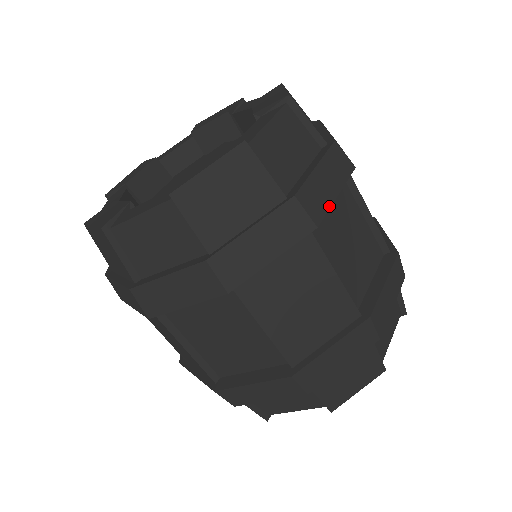
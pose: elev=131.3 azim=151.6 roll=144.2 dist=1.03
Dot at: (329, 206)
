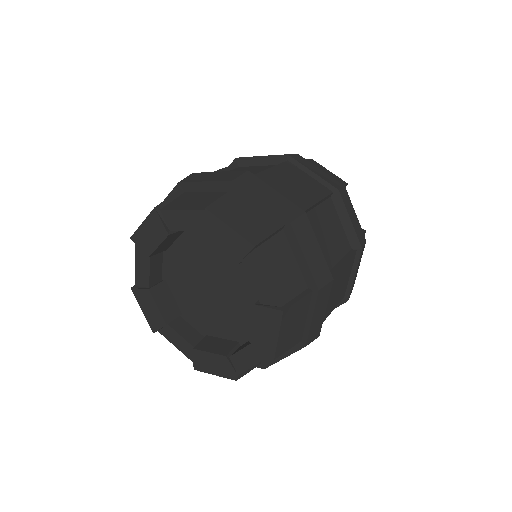
Dot at: (324, 260)
